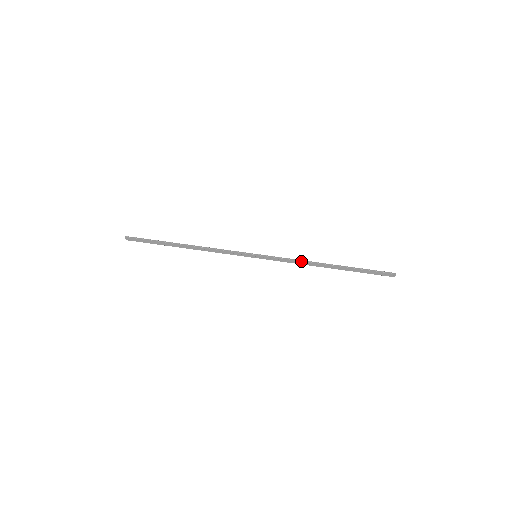
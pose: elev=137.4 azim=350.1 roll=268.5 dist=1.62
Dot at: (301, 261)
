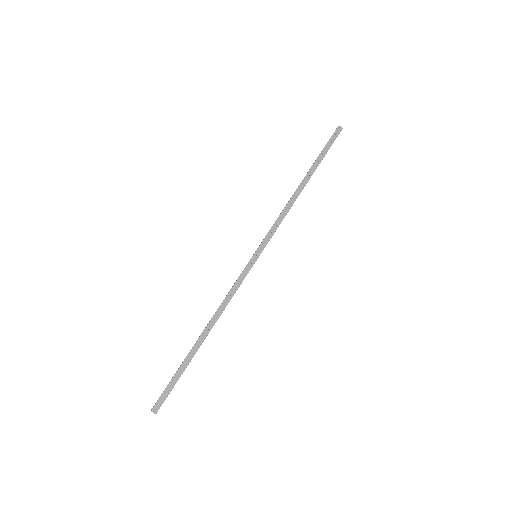
Dot at: (284, 209)
